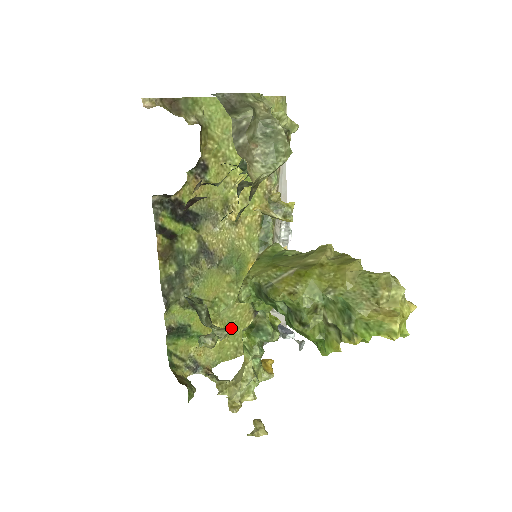
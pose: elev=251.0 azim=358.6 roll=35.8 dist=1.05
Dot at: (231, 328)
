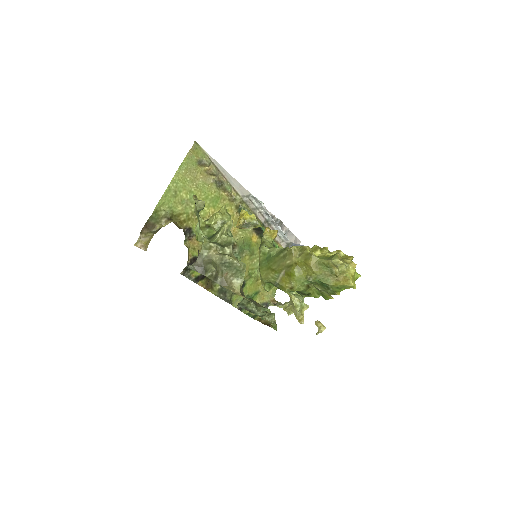
Dot at: occluded
